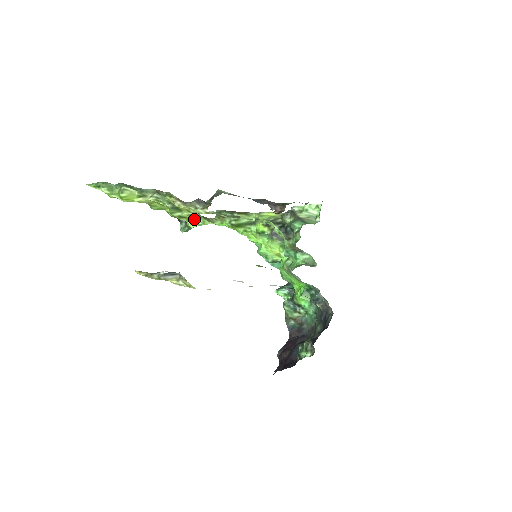
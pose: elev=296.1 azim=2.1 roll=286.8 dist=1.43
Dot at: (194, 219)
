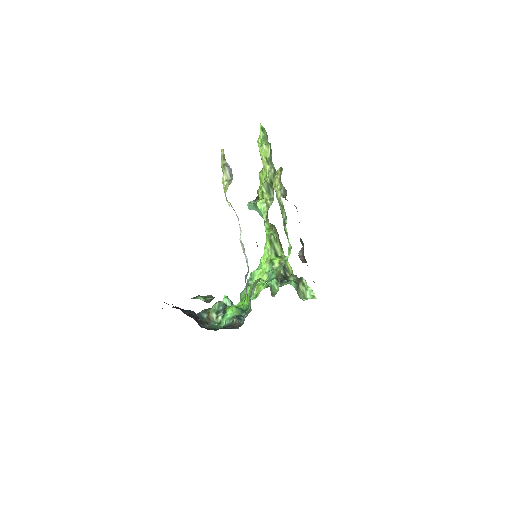
Dot at: (264, 204)
